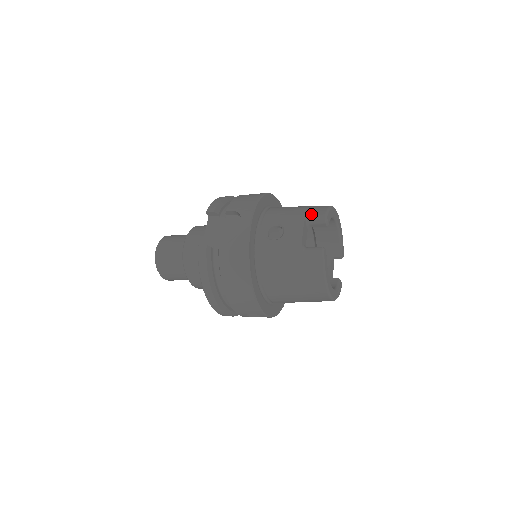
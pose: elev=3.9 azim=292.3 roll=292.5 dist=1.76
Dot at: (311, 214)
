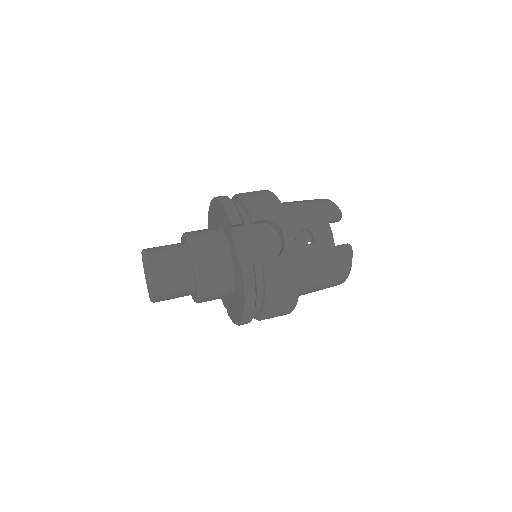
Dot at: (329, 213)
